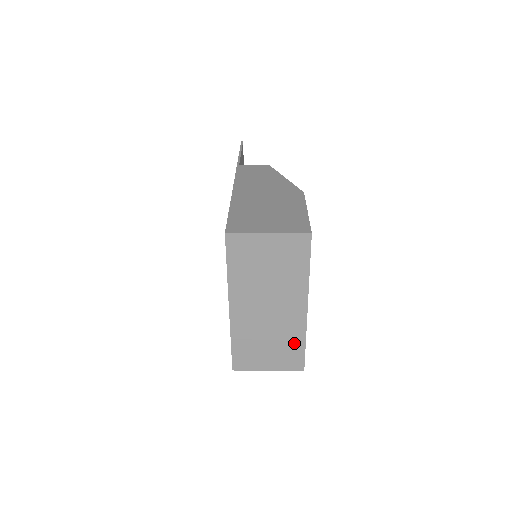
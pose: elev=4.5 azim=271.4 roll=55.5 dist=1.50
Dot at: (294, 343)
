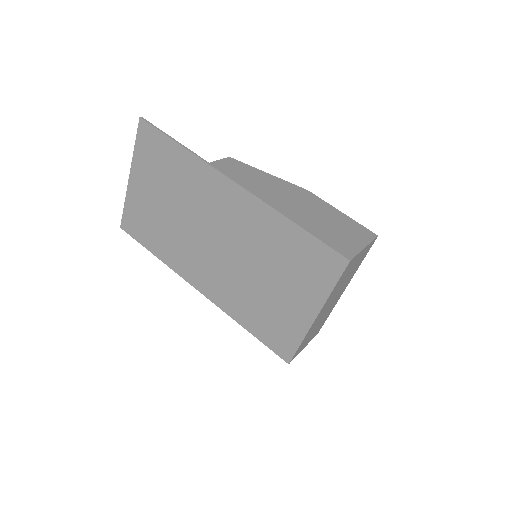
Dot at: occluded
